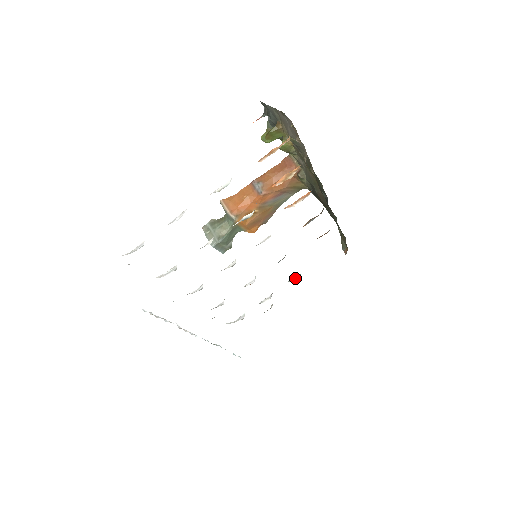
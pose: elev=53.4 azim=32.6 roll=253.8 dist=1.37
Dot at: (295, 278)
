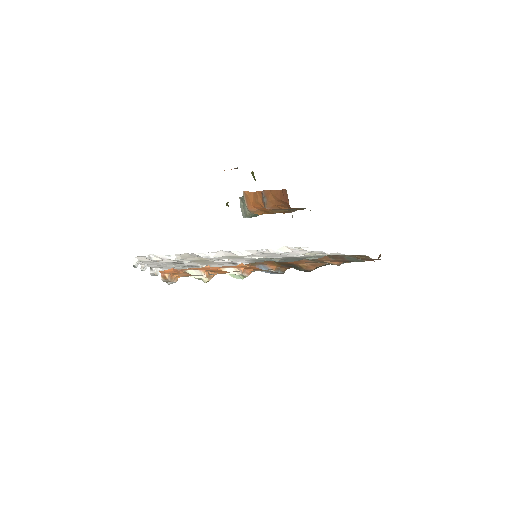
Dot at: occluded
